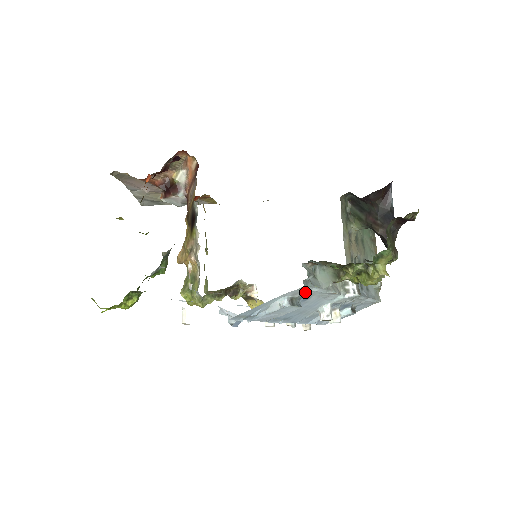
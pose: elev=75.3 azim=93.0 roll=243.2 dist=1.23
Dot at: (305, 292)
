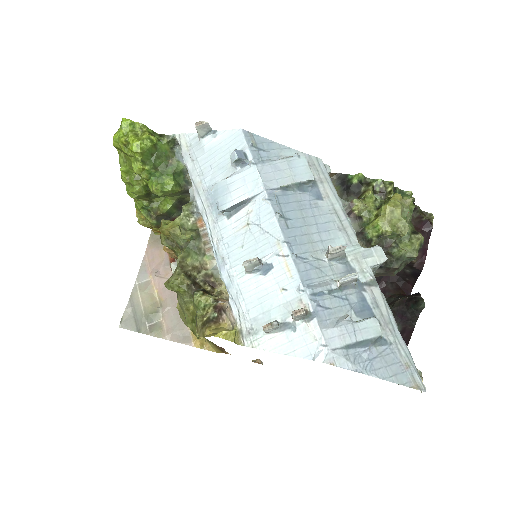
Dot at: (320, 175)
